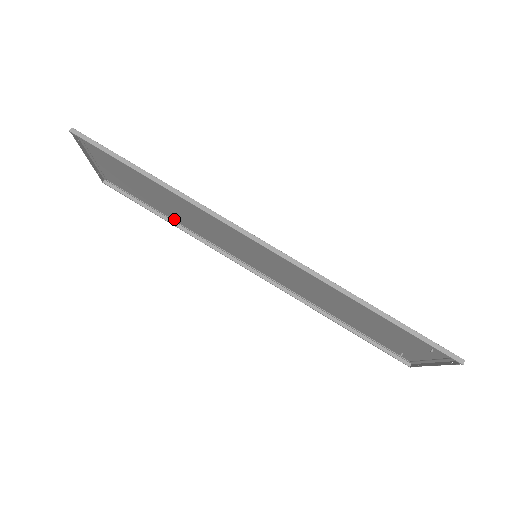
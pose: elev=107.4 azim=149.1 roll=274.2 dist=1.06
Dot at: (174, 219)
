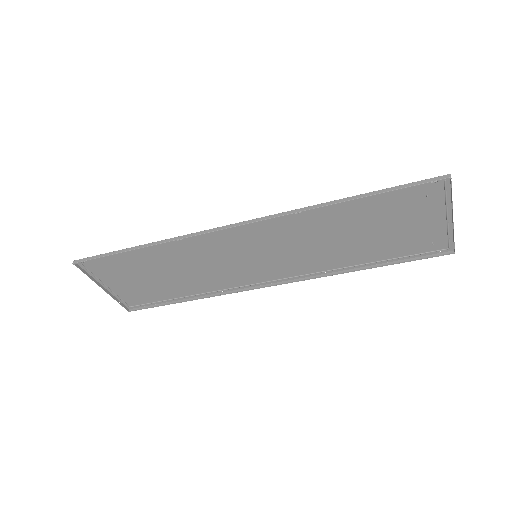
Dot at: (191, 293)
